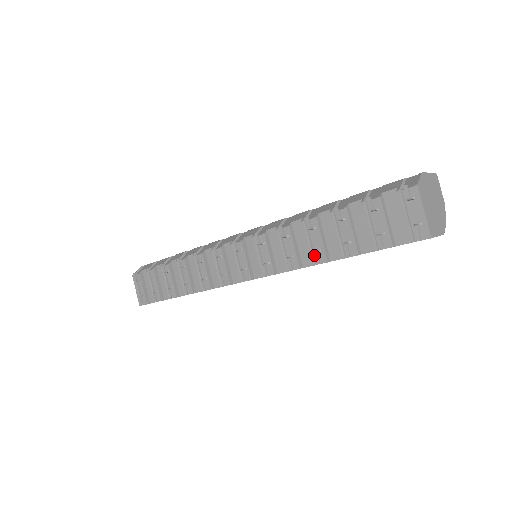
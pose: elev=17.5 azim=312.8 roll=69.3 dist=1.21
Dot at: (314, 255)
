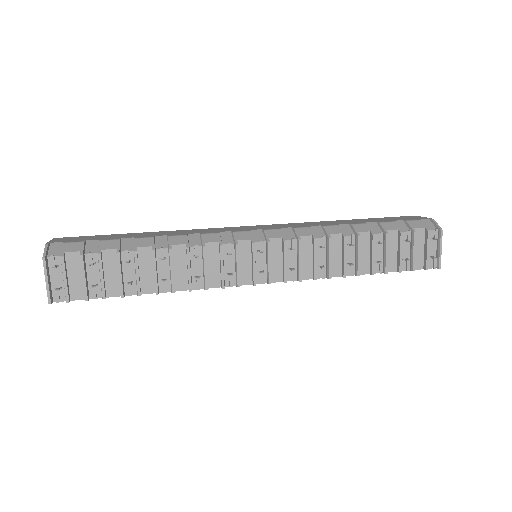
Dot at: (351, 269)
